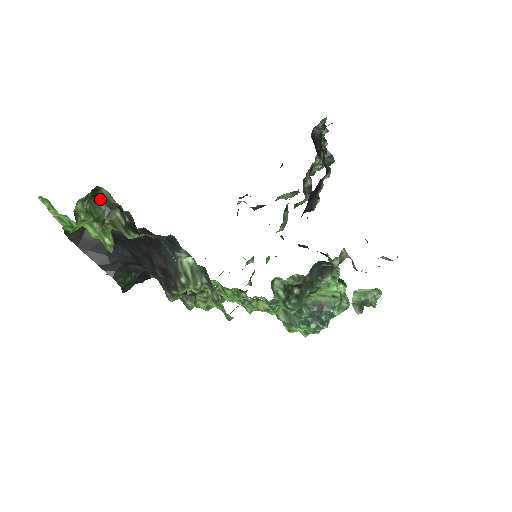
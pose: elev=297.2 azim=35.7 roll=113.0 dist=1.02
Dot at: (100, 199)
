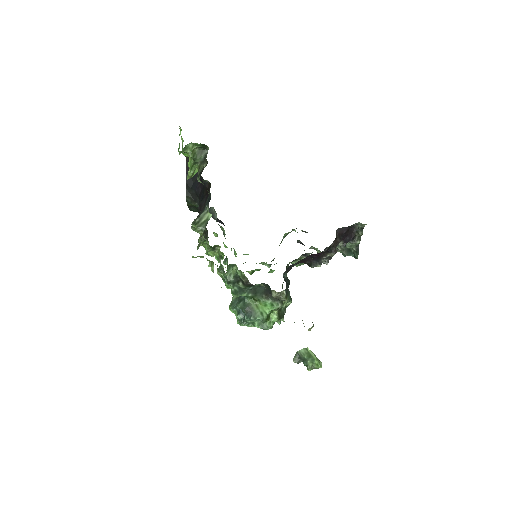
Dot at: (205, 152)
